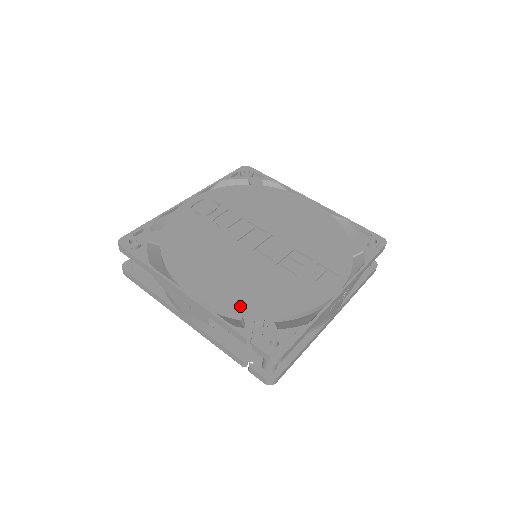
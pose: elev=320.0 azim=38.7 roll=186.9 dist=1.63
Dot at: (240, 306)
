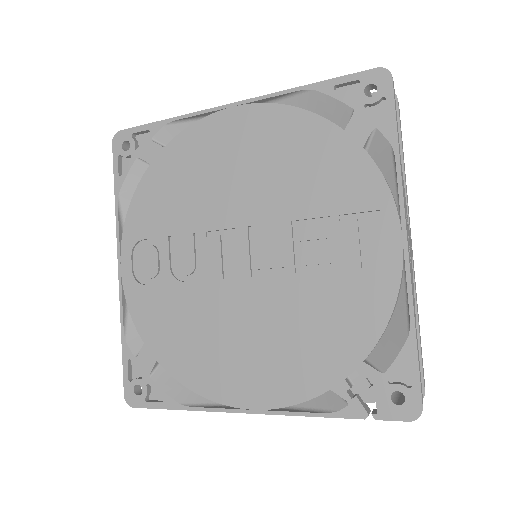
Dot at: (316, 378)
